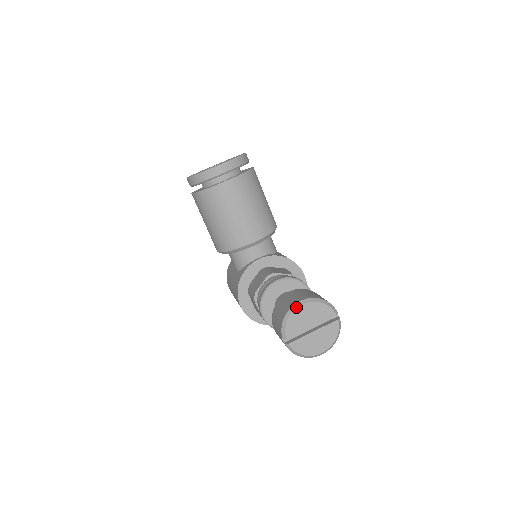
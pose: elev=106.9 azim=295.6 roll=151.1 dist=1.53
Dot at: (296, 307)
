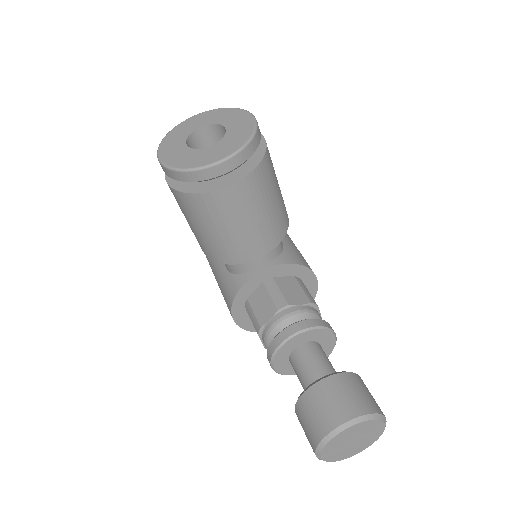
Dot at: (340, 431)
